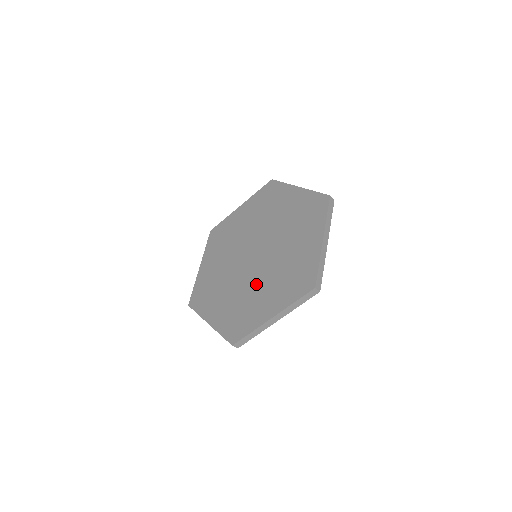
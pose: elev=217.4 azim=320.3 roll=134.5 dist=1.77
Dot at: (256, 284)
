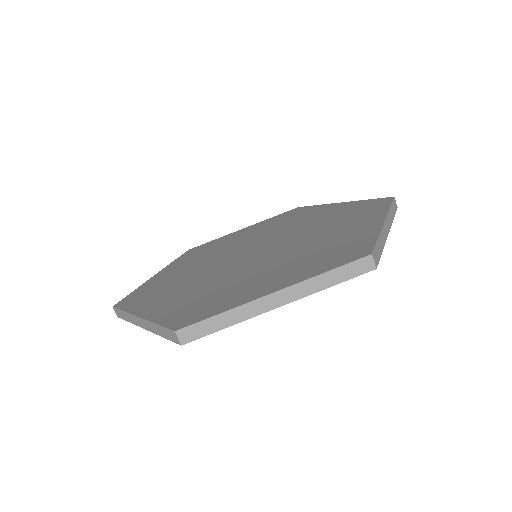
Dot at: (250, 270)
